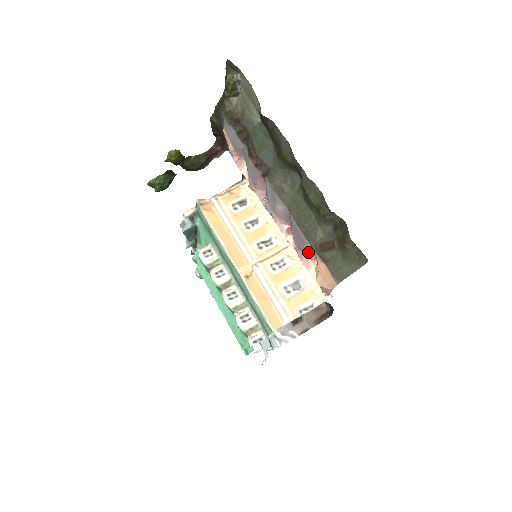
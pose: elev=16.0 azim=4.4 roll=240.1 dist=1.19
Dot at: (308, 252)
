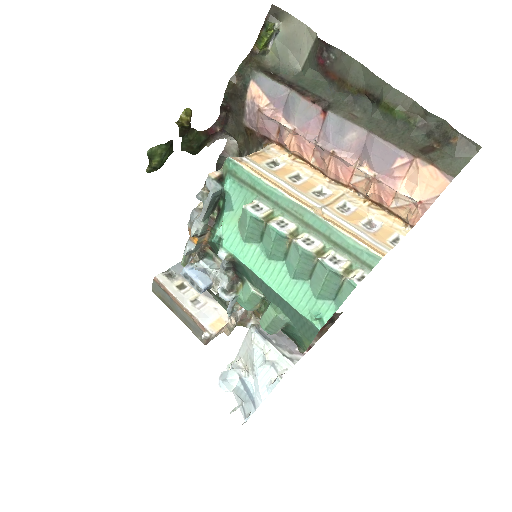
Dot at: (398, 168)
